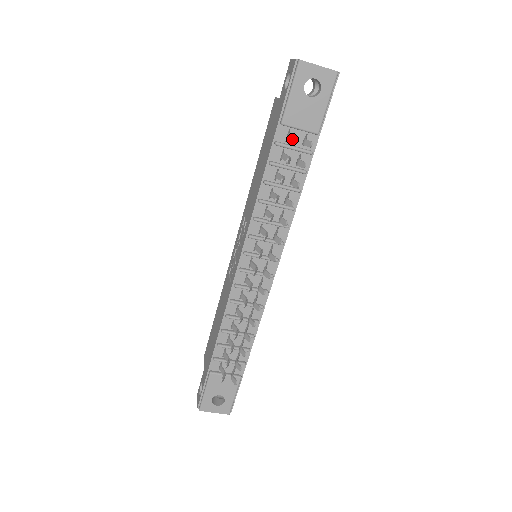
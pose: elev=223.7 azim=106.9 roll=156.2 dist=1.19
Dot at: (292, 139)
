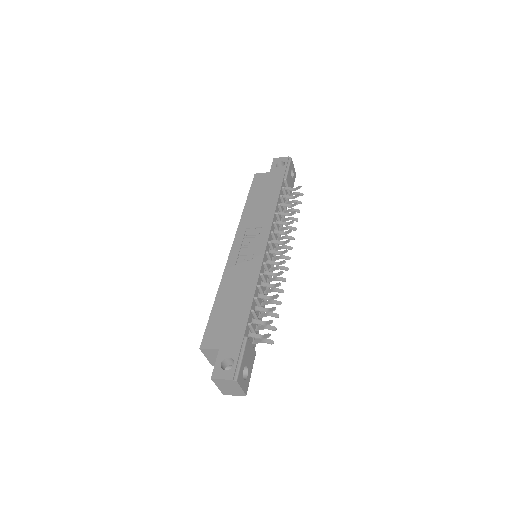
Dot at: (291, 189)
